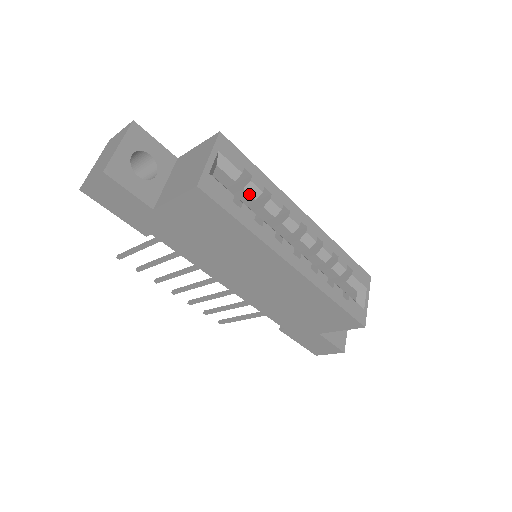
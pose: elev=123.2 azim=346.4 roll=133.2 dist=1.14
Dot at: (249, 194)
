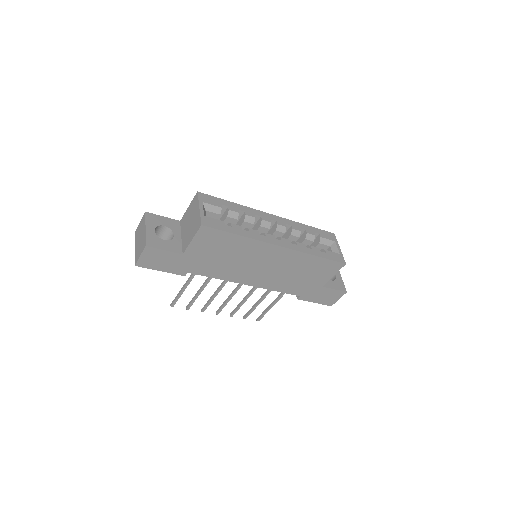
Dot at: (232, 218)
